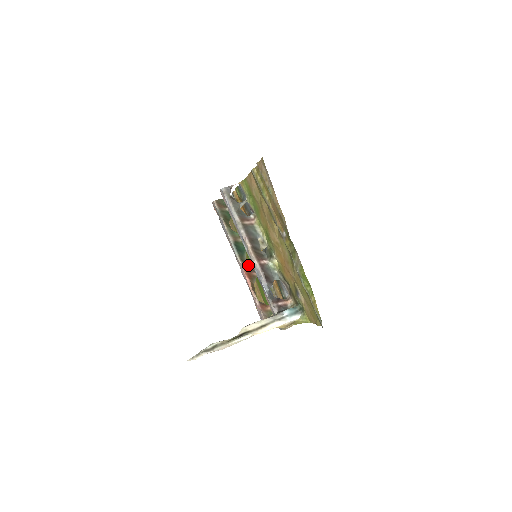
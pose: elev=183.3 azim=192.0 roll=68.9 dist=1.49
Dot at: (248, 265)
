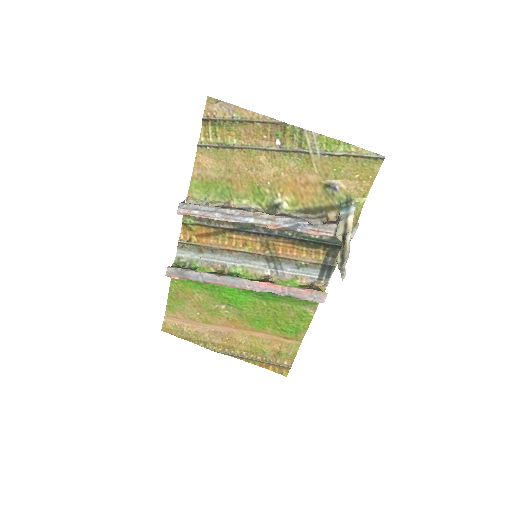
Dot at: (255, 280)
